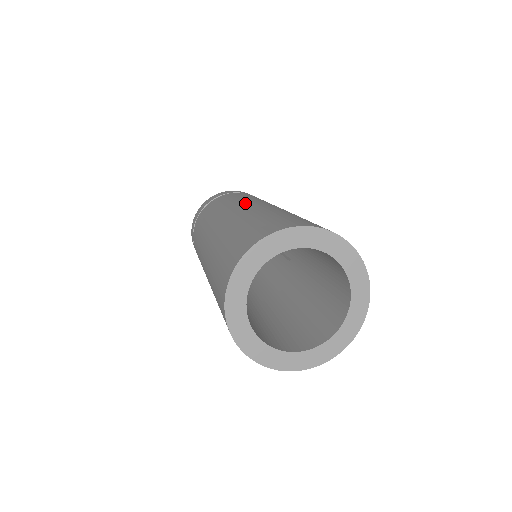
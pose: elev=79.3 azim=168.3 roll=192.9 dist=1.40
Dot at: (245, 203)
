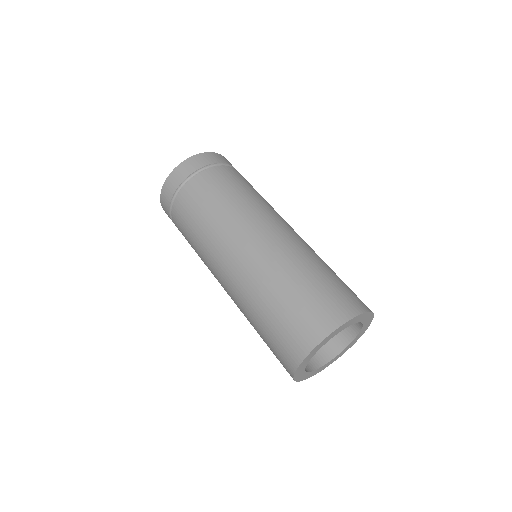
Dot at: (264, 221)
